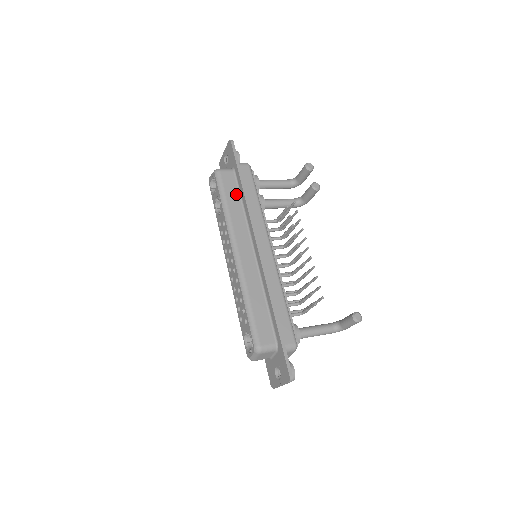
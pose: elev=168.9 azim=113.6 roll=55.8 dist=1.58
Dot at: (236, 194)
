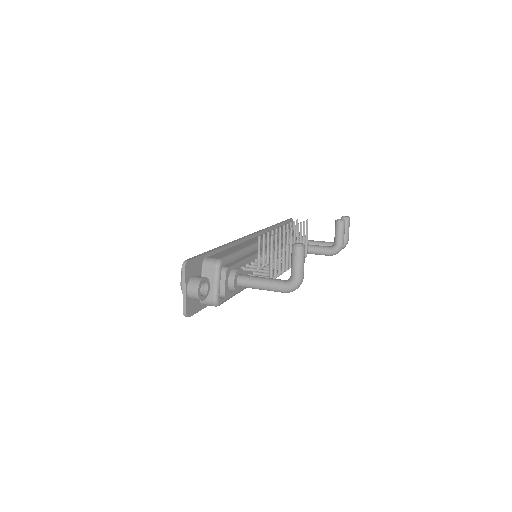
Dot at: occluded
